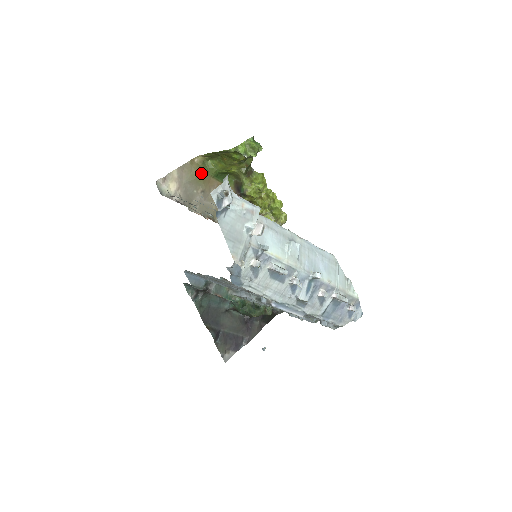
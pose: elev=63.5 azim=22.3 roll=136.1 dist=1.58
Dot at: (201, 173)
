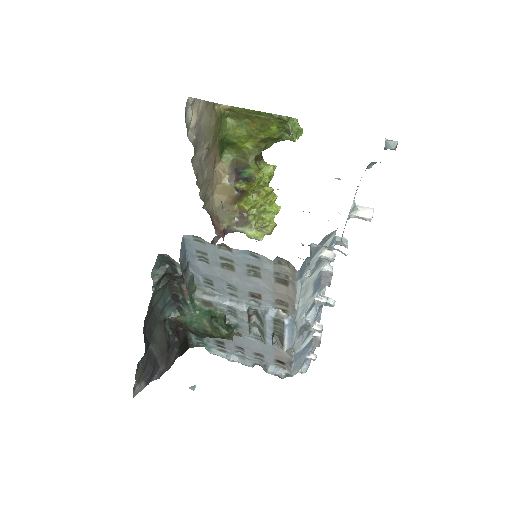
Dot at: (217, 126)
